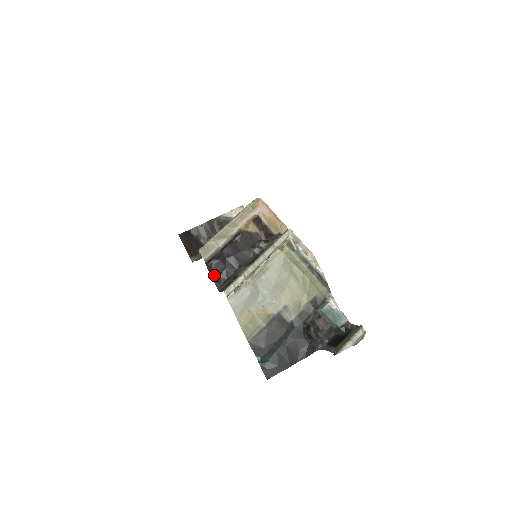
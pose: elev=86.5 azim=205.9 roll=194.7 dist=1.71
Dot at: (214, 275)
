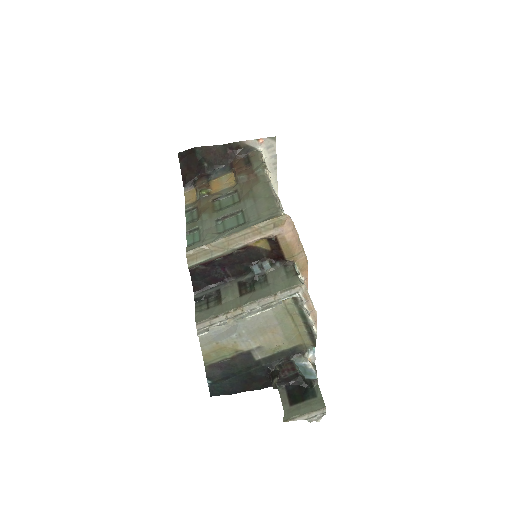
Dot at: (195, 278)
